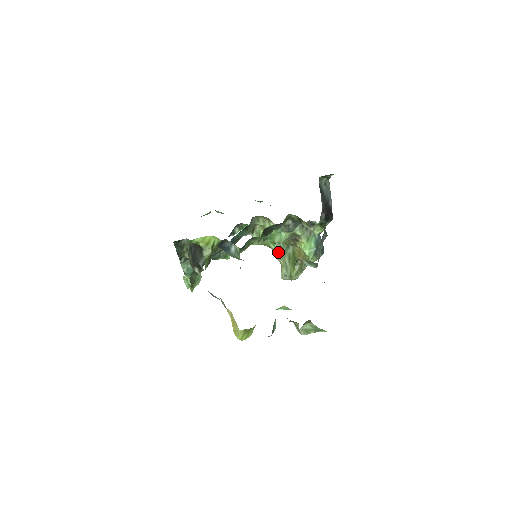
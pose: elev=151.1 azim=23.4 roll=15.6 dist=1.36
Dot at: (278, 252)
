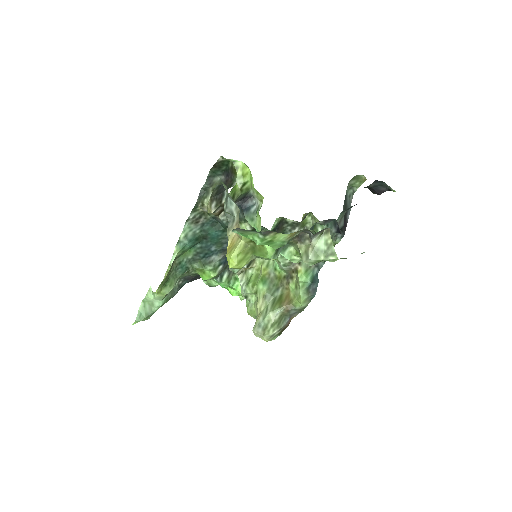
Dot at: (265, 291)
